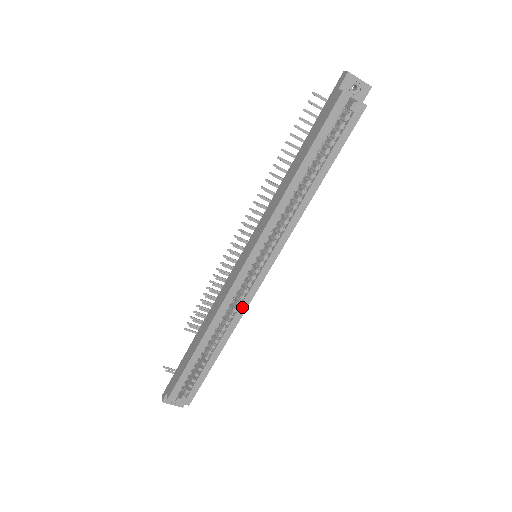
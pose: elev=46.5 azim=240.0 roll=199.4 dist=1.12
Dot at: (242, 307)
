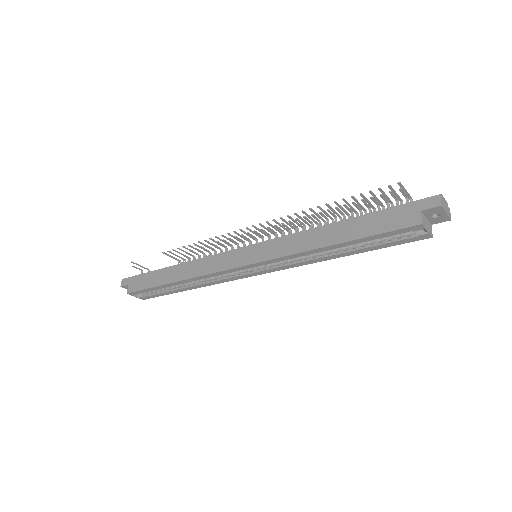
Dot at: (222, 280)
